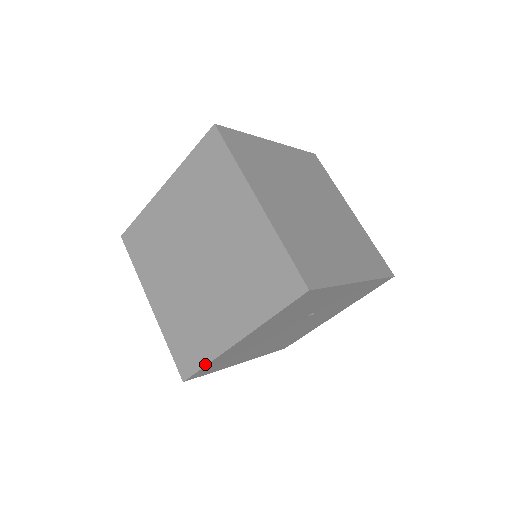
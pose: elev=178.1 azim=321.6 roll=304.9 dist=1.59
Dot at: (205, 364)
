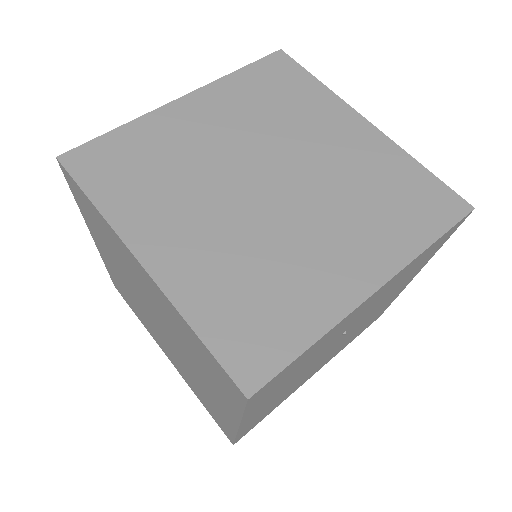
Dot at: (233, 437)
